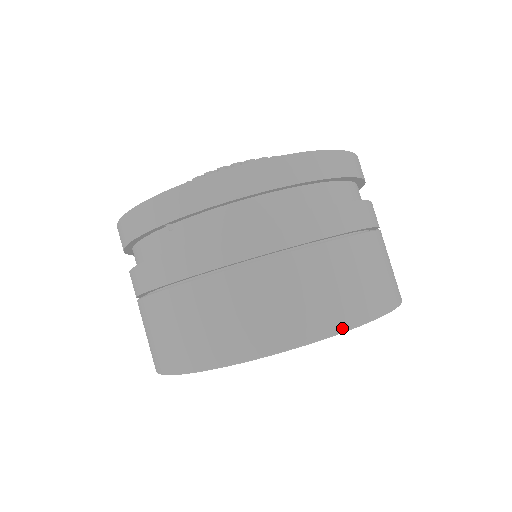
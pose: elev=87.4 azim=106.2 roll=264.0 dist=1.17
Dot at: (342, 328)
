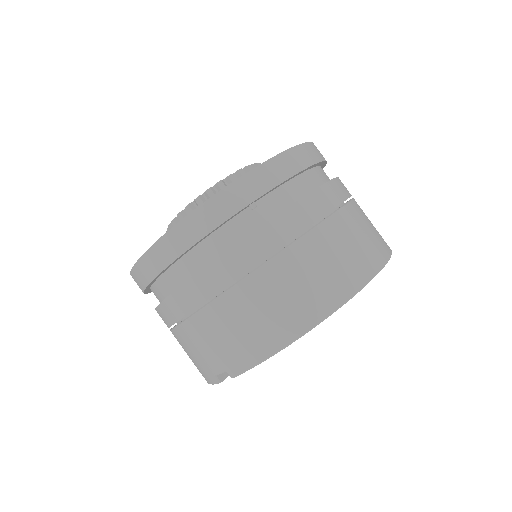
Dot at: (390, 252)
